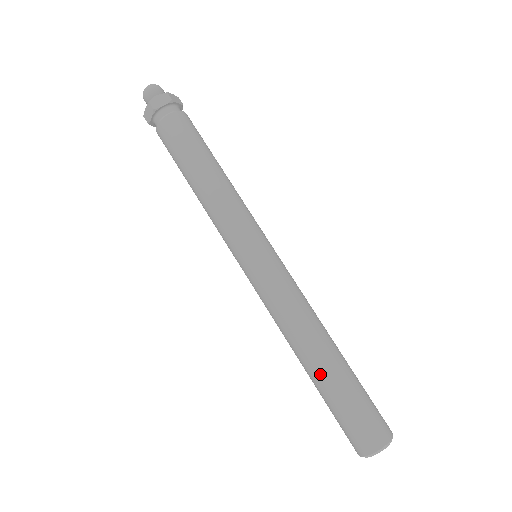
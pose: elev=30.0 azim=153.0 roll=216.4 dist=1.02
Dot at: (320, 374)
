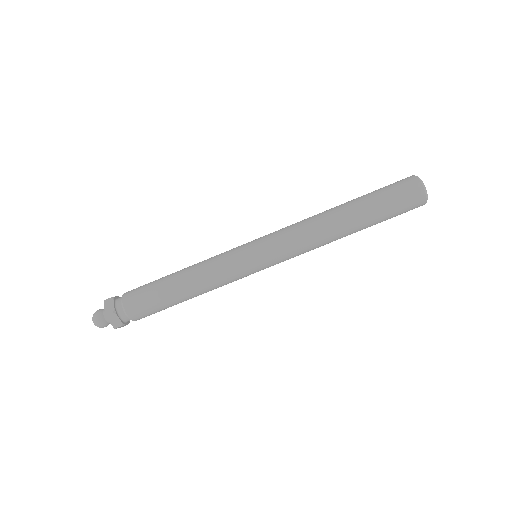
Dot at: (357, 215)
